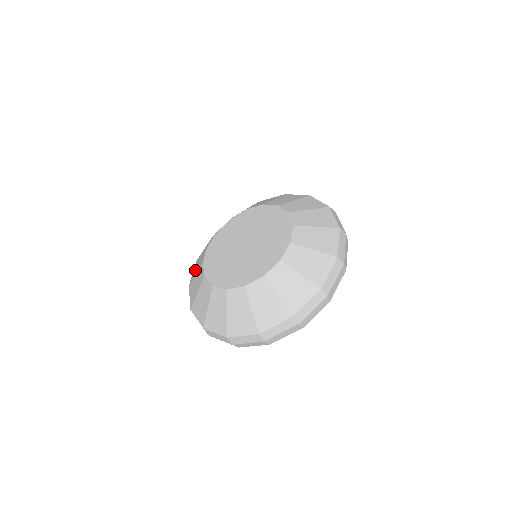
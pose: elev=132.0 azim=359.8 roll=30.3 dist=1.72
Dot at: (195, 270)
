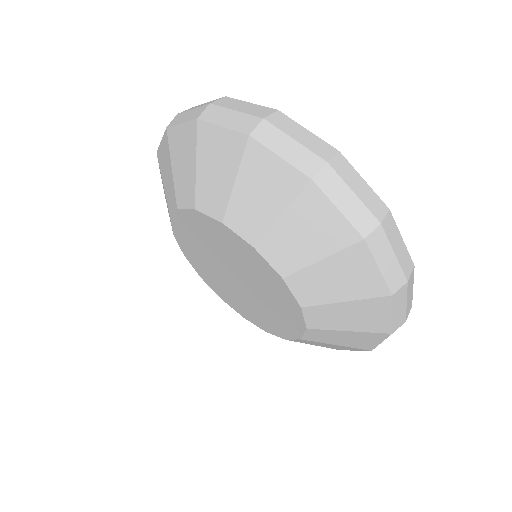
Dot at: occluded
